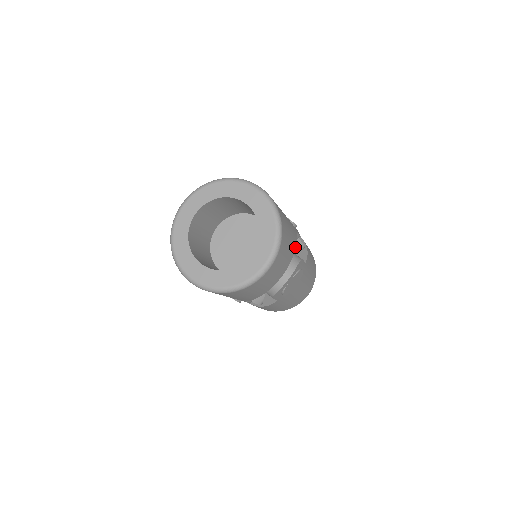
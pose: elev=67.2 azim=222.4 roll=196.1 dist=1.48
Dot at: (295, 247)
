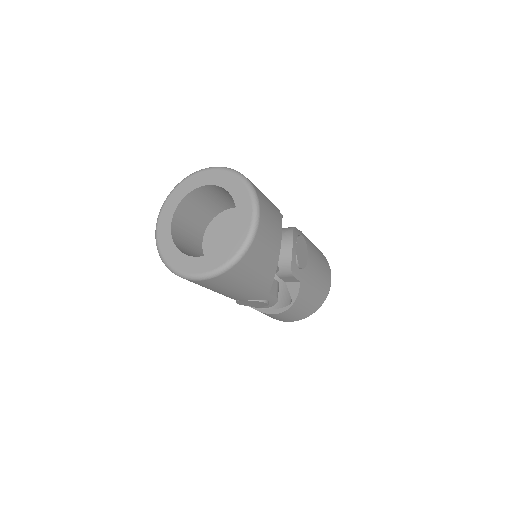
Dot at: (278, 210)
